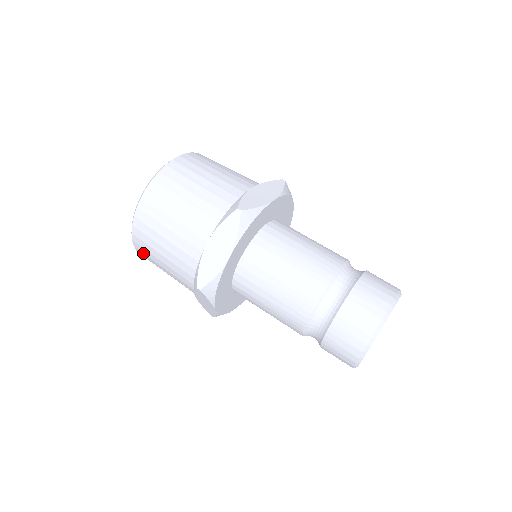
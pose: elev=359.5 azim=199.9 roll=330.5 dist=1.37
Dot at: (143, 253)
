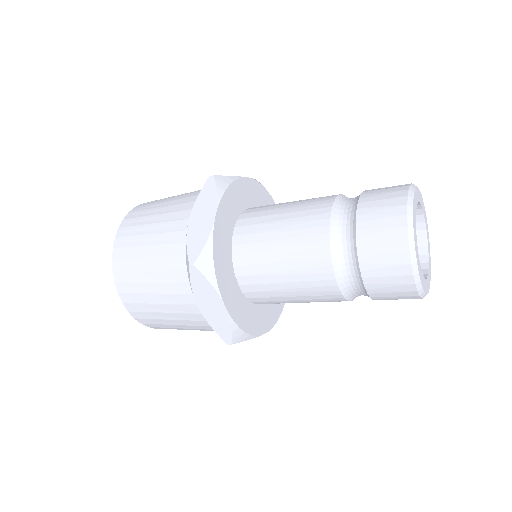
Dot at: occluded
